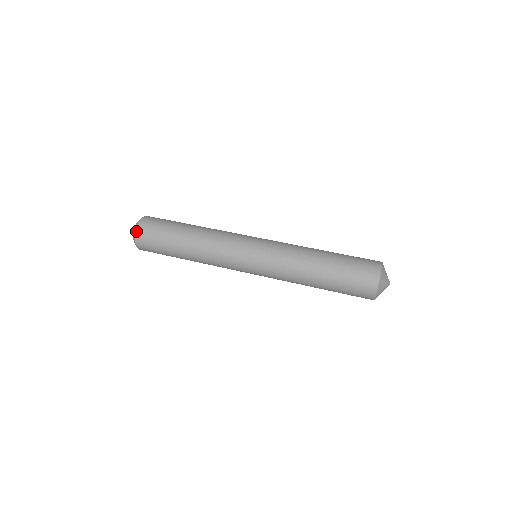
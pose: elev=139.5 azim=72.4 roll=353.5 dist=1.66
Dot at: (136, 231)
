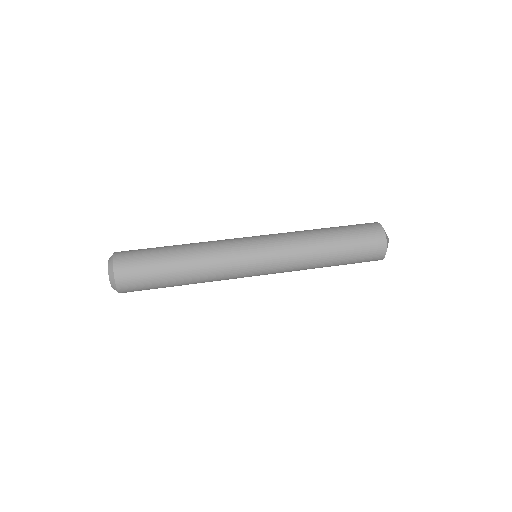
Dot at: (114, 263)
